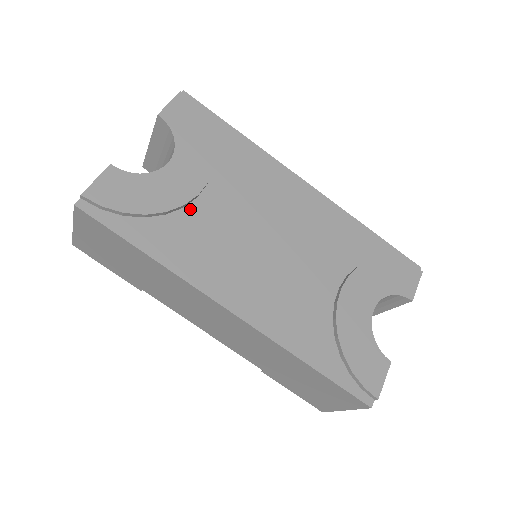
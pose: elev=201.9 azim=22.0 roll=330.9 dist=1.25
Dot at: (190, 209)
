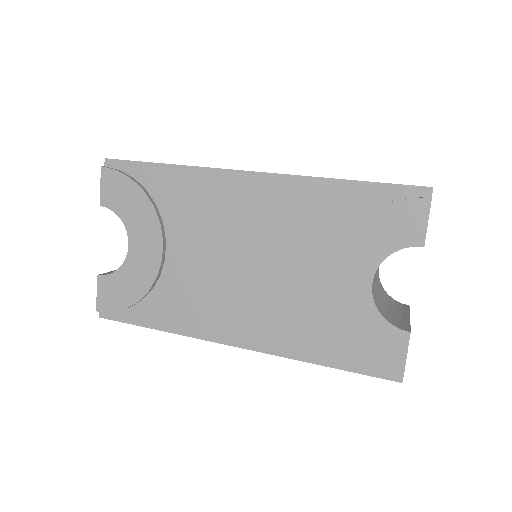
Dot at: (165, 274)
